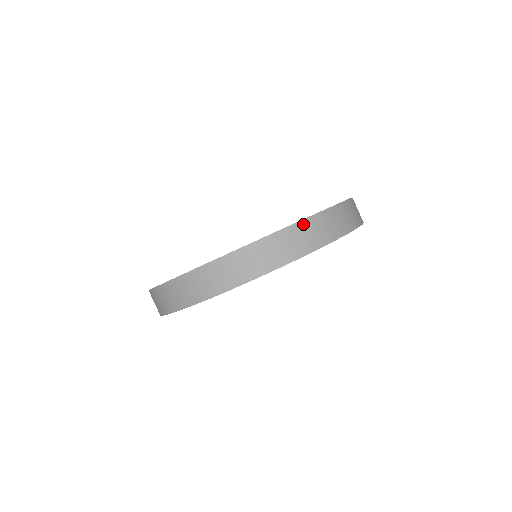
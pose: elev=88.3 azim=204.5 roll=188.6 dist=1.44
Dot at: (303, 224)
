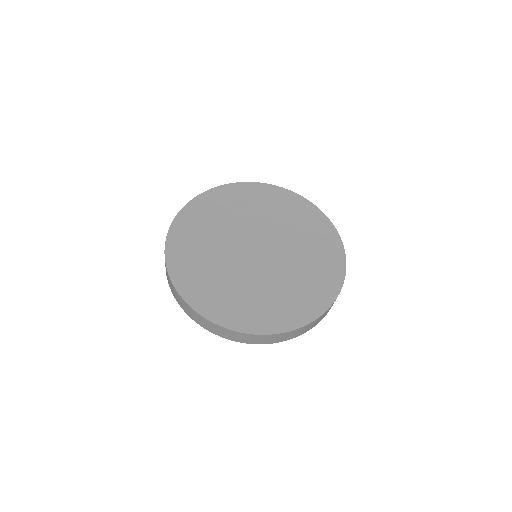
Dot at: occluded
